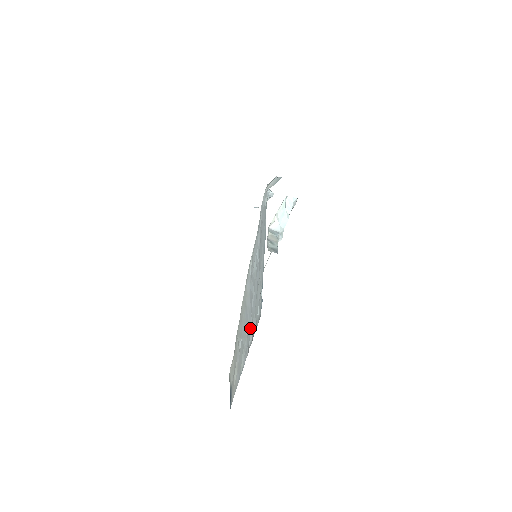
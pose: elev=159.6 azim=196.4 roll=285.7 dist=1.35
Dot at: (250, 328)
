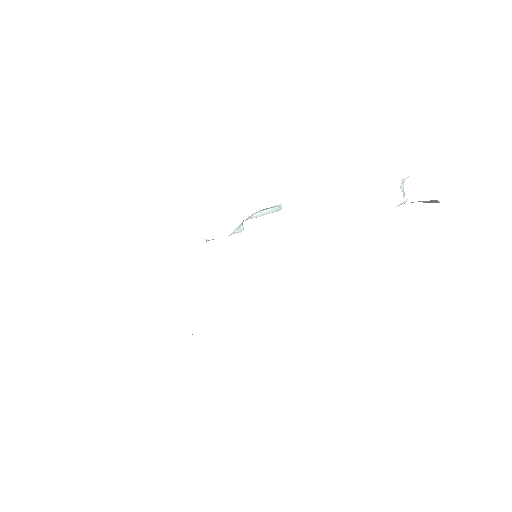
Dot at: occluded
